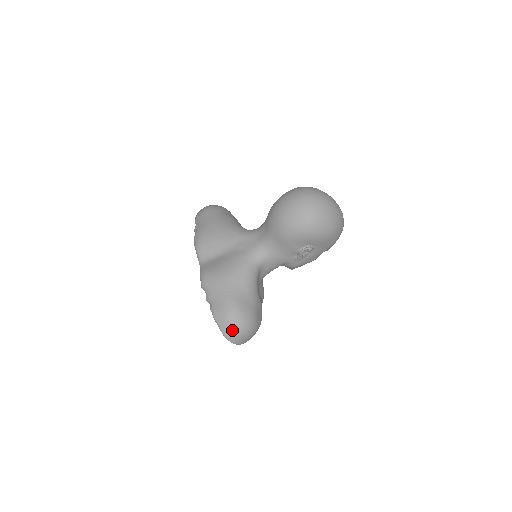
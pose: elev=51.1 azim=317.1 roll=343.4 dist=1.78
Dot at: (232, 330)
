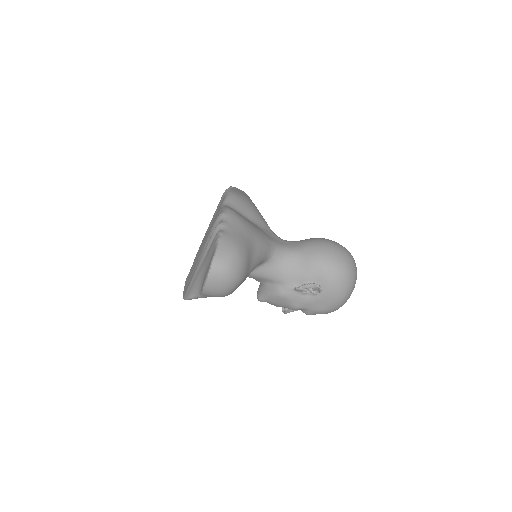
Dot at: (227, 263)
